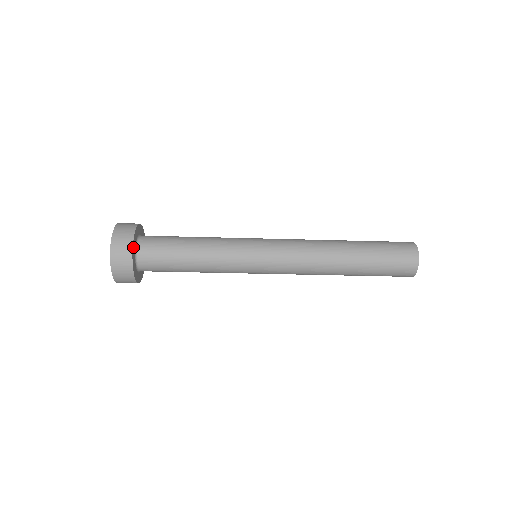
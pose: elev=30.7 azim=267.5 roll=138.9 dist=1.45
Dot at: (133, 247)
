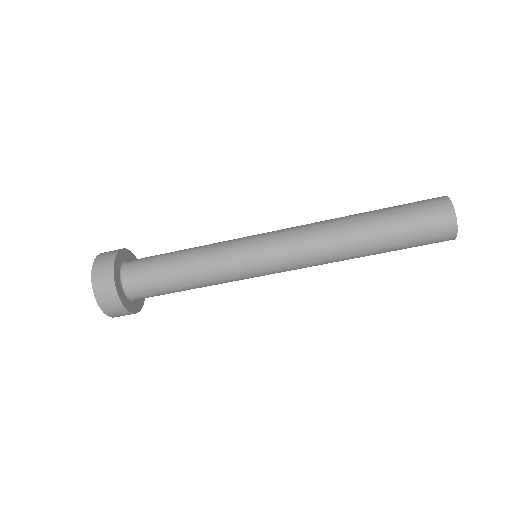
Dot at: (119, 294)
